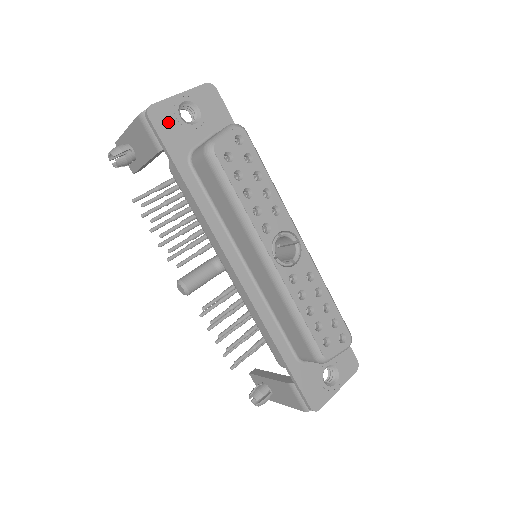
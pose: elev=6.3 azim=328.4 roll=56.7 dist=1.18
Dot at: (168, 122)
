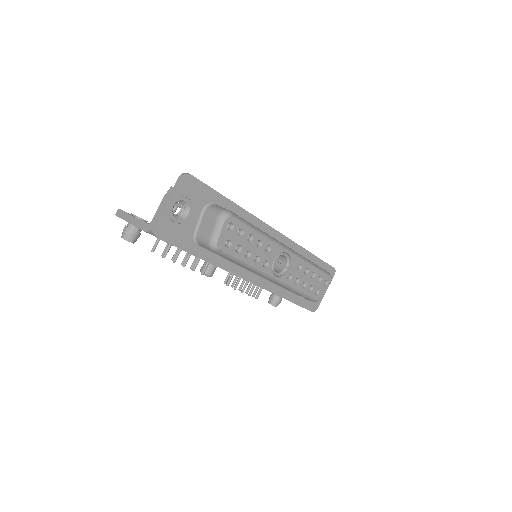
Dot at: (171, 230)
